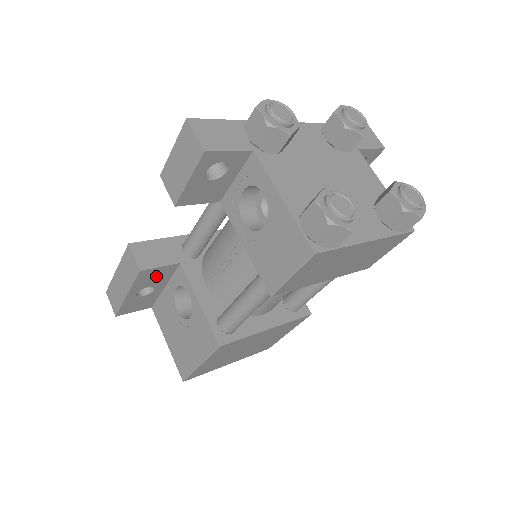
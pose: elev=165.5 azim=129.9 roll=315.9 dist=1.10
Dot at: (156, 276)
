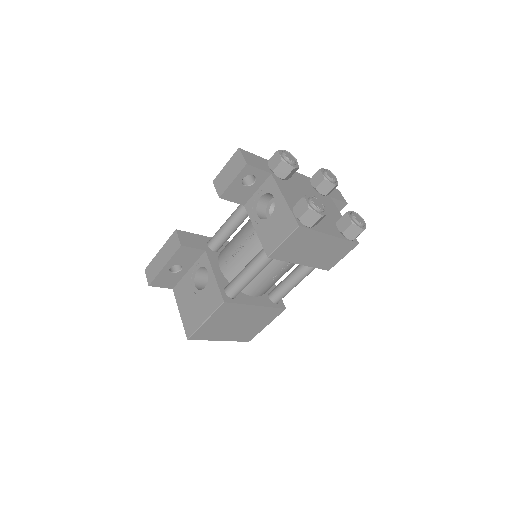
Dot at: (187, 256)
